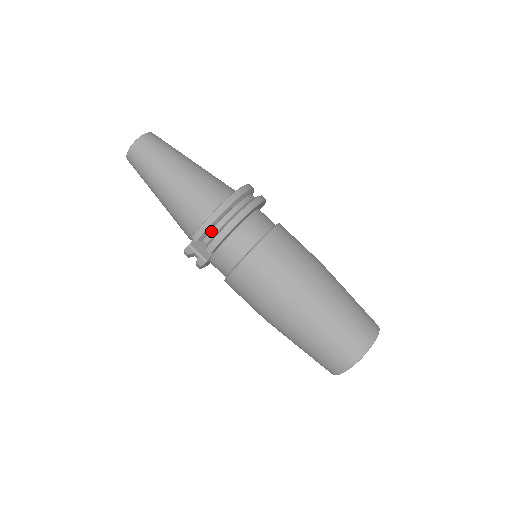
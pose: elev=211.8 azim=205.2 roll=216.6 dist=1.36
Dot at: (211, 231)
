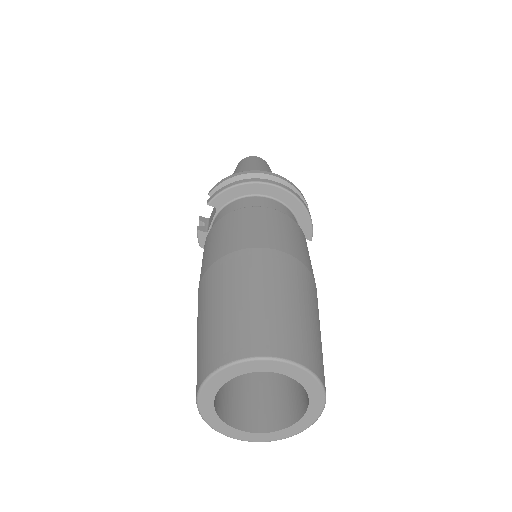
Dot at: occluded
